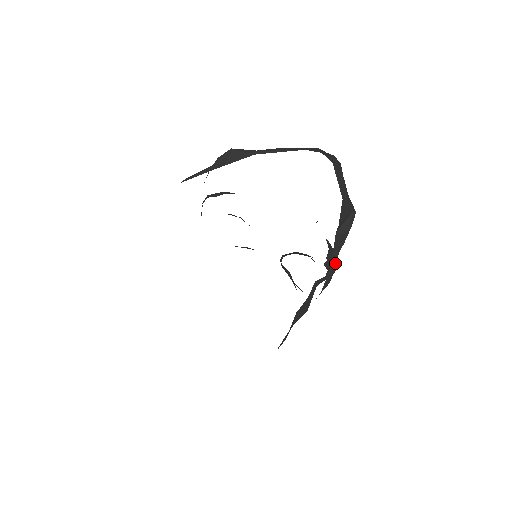
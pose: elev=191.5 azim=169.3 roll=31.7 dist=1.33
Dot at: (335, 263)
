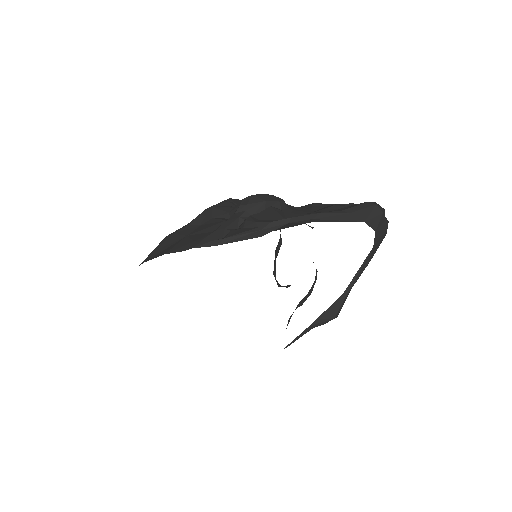
Dot at: occluded
